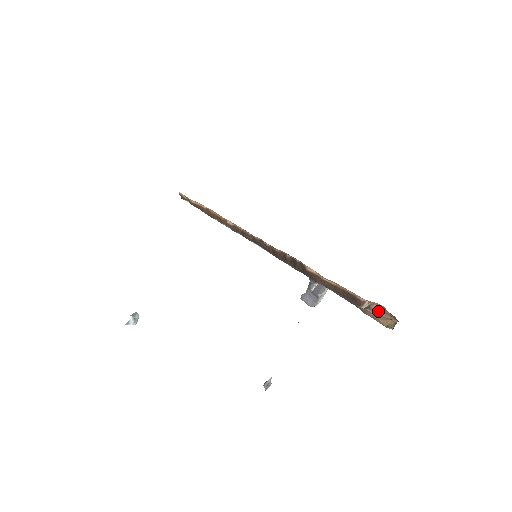
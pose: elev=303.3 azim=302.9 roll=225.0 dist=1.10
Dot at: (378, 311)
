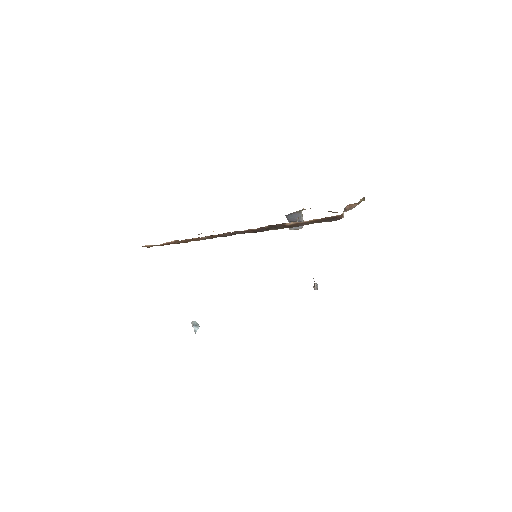
Dot at: (352, 207)
